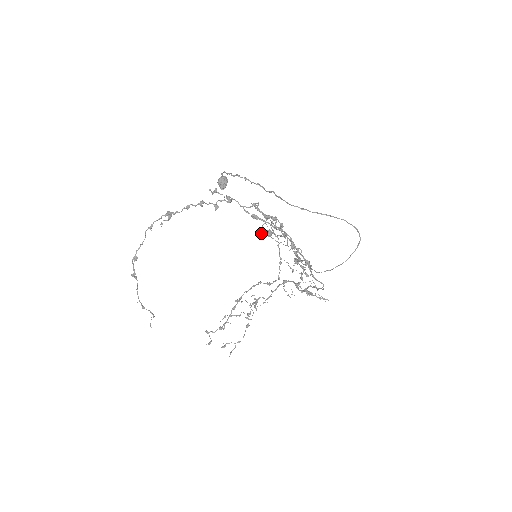
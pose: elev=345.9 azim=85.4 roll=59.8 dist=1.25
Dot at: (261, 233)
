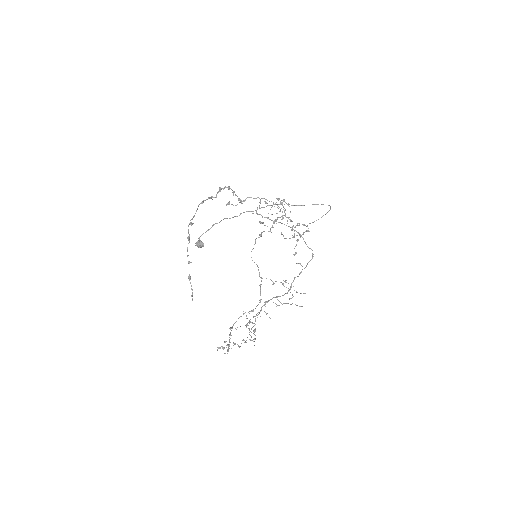
Dot at: (279, 199)
